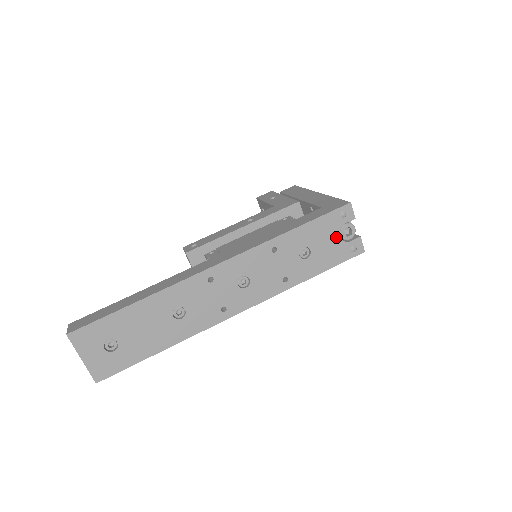
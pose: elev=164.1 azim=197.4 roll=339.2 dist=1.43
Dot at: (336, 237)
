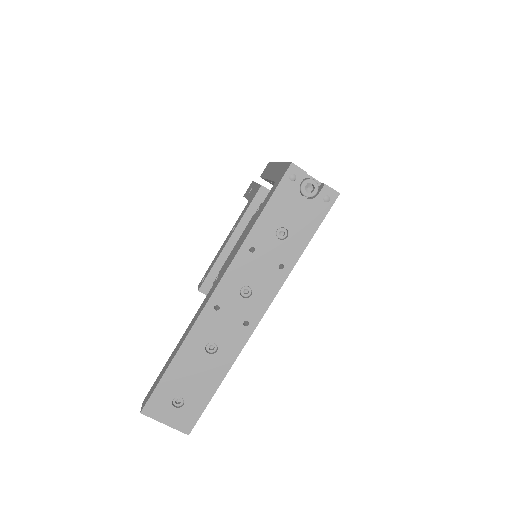
Dot at: (301, 201)
